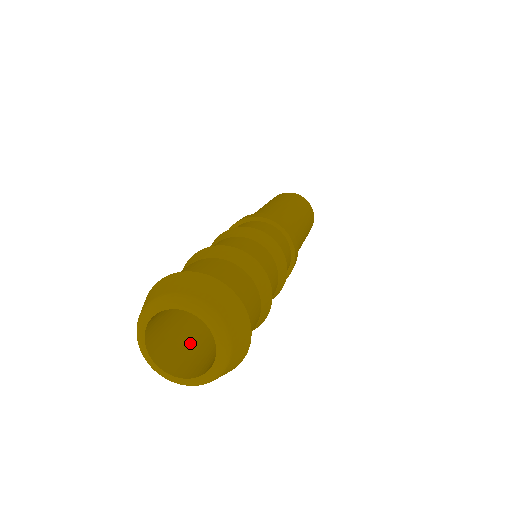
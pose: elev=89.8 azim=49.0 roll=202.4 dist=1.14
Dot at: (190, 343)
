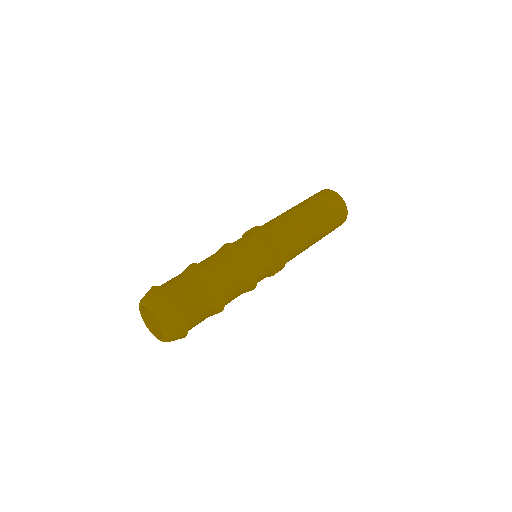
Dot at: occluded
